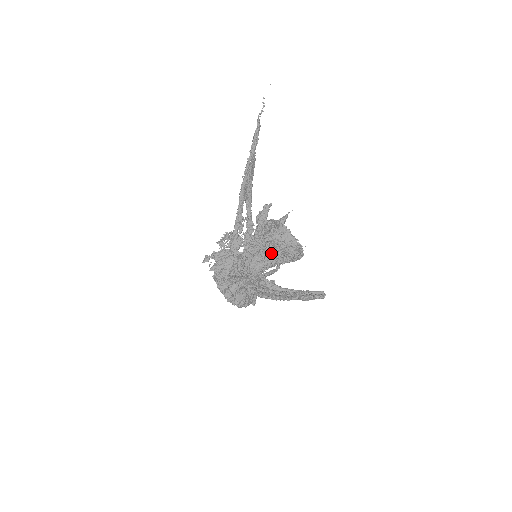
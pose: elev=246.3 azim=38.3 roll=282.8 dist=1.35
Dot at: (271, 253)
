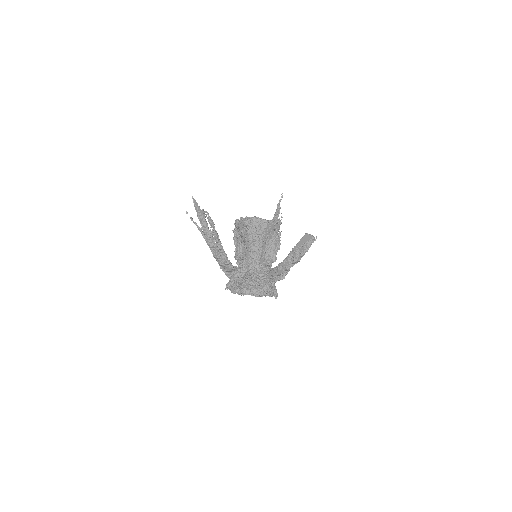
Dot at: (241, 237)
